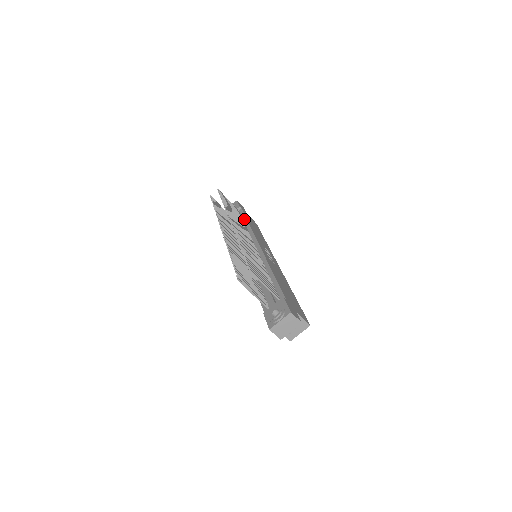
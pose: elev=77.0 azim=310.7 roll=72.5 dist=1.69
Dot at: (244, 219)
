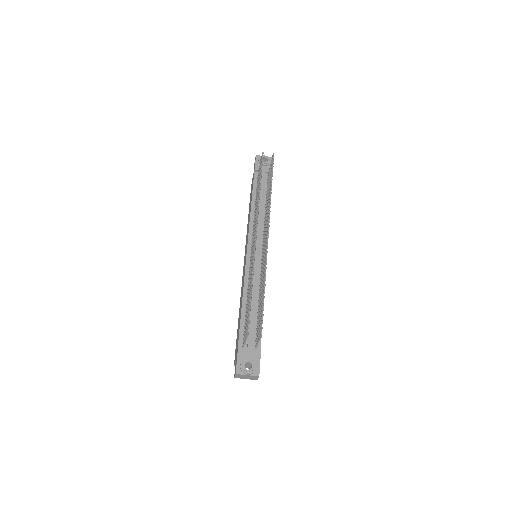
Dot at: occluded
